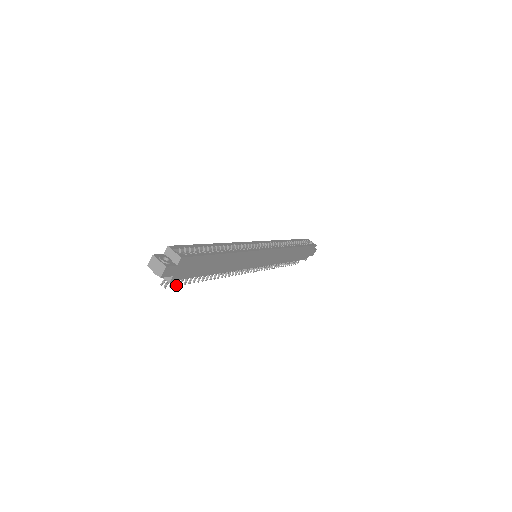
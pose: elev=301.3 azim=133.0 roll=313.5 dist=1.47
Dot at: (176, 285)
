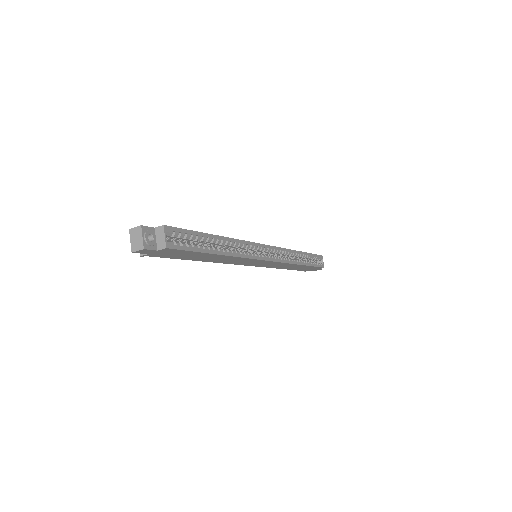
Dot at: occluded
